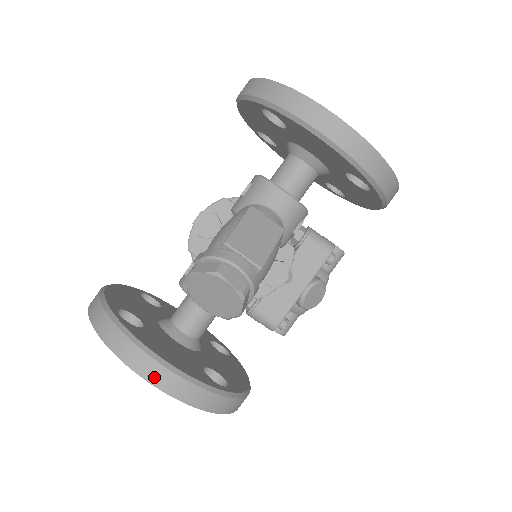
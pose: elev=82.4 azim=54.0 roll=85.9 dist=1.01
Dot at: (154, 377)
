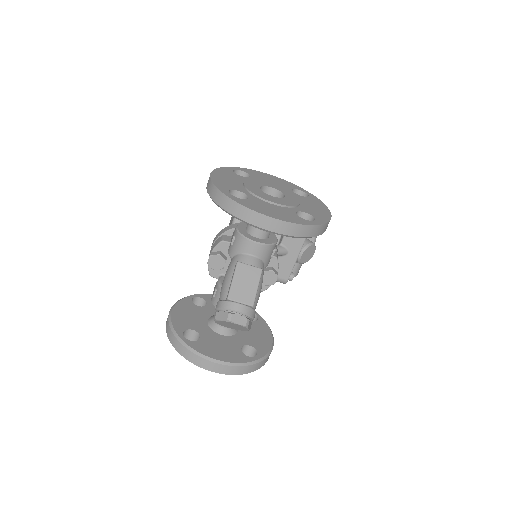
Dot at: (214, 369)
